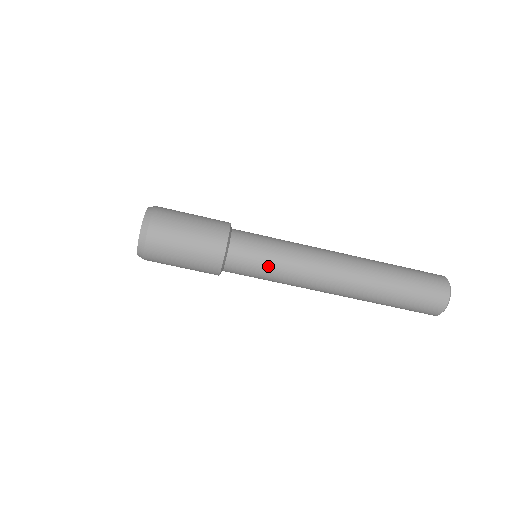
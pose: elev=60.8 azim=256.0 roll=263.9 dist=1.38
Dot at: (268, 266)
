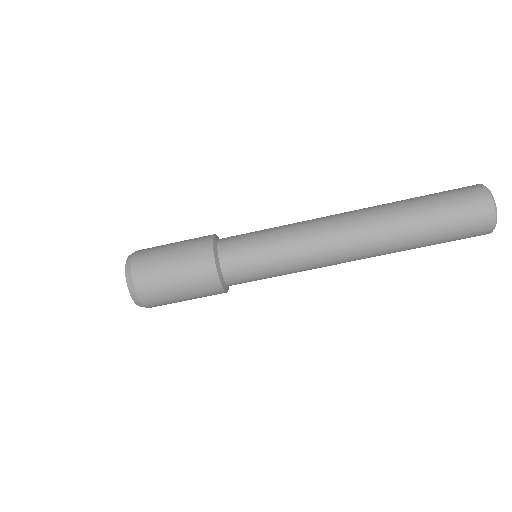
Dot at: (265, 245)
